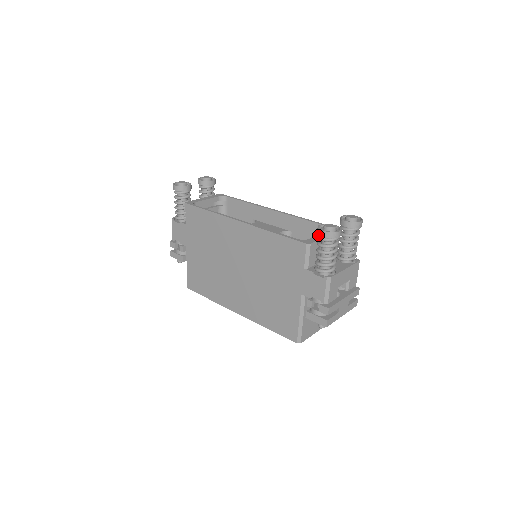
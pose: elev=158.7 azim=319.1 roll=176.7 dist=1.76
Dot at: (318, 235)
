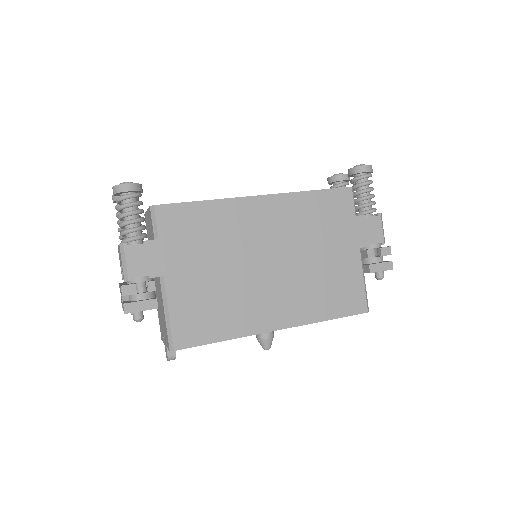
Dot at: occluded
